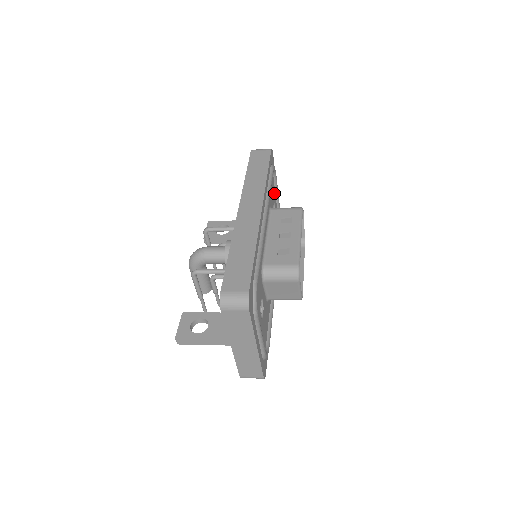
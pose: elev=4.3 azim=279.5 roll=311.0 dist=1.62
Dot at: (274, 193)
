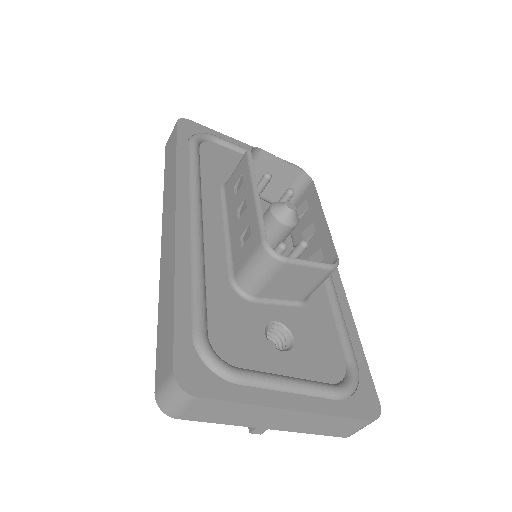
Dot at: (235, 157)
